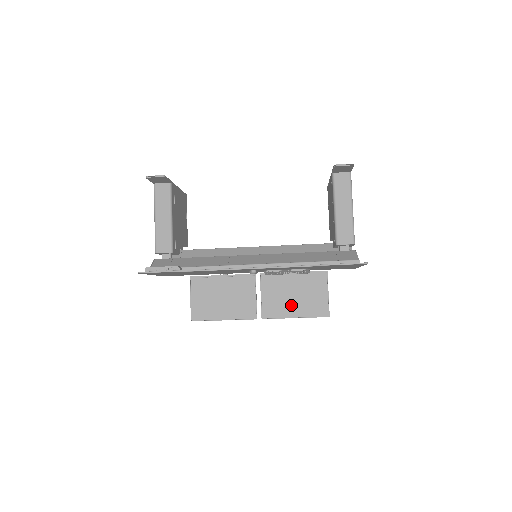
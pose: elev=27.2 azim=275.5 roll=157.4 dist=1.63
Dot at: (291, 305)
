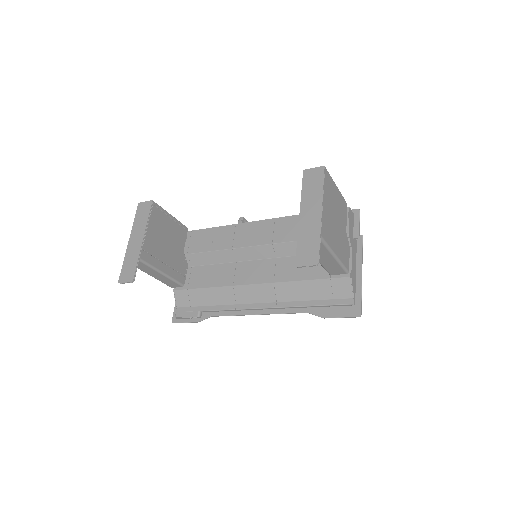
Dot at: occluded
